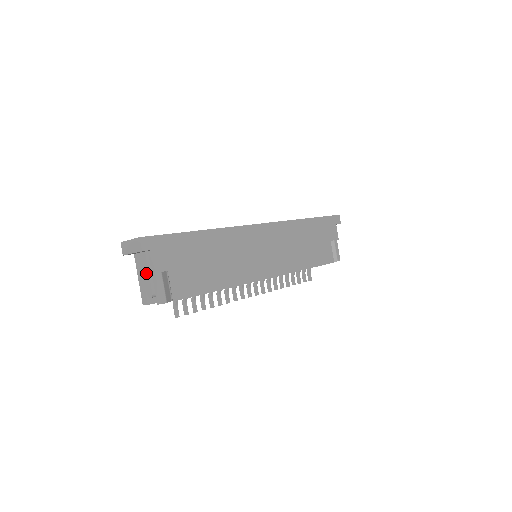
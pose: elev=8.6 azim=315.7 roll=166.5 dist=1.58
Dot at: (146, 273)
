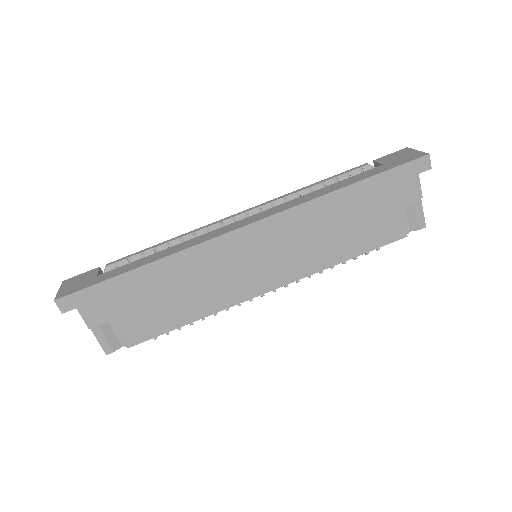
Dot at: occluded
